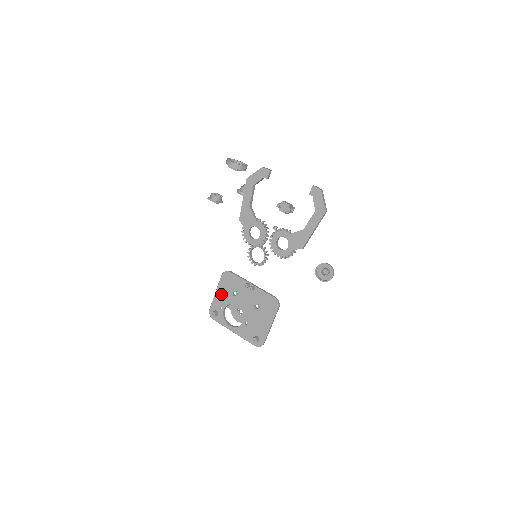
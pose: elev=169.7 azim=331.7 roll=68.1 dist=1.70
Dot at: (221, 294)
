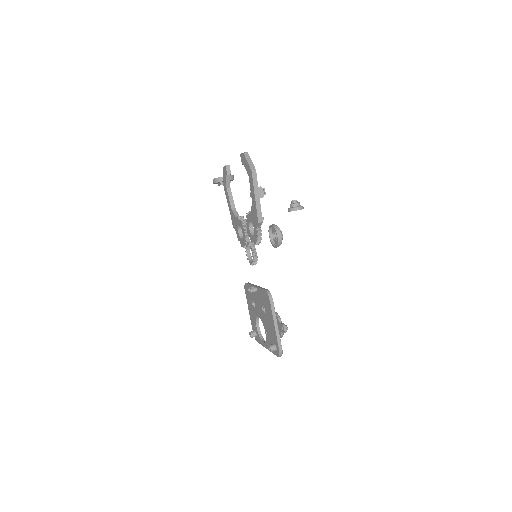
Dot at: (250, 310)
